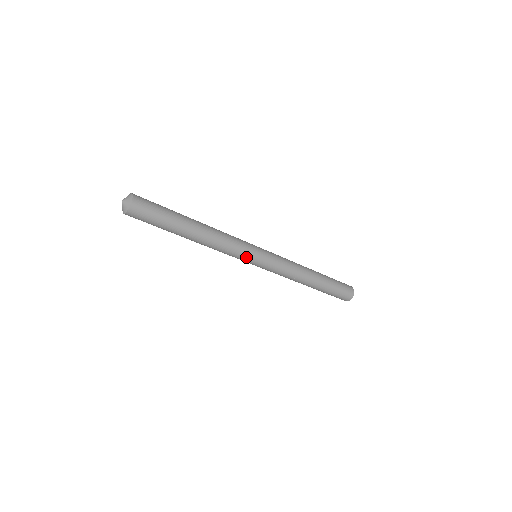
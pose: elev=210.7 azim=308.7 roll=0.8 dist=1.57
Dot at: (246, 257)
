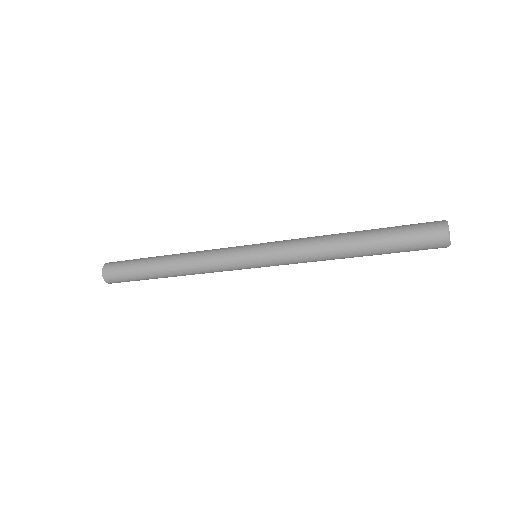
Dot at: (239, 269)
